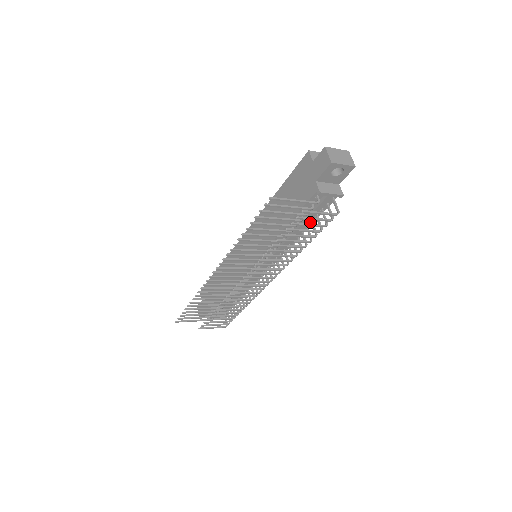
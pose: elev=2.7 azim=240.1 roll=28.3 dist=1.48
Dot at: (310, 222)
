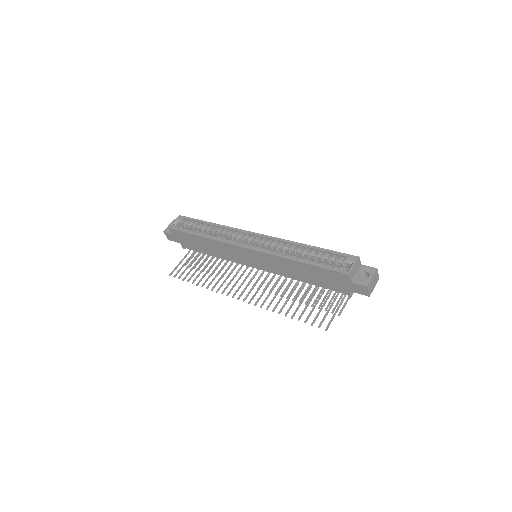
Dot at: occluded
